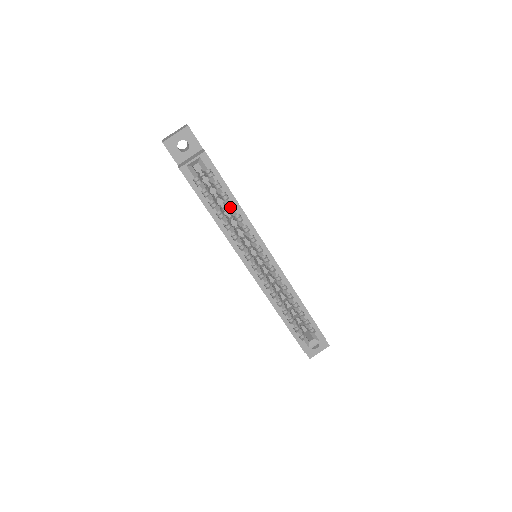
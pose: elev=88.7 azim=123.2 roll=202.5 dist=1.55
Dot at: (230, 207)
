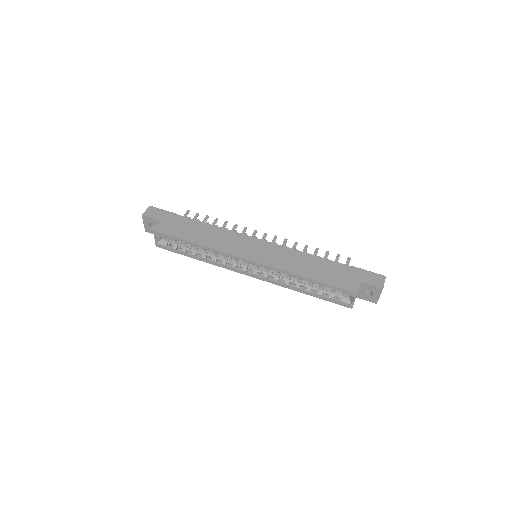
Dot at: occluded
